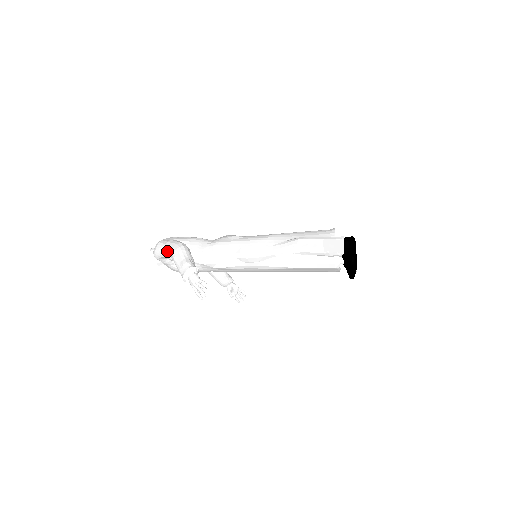
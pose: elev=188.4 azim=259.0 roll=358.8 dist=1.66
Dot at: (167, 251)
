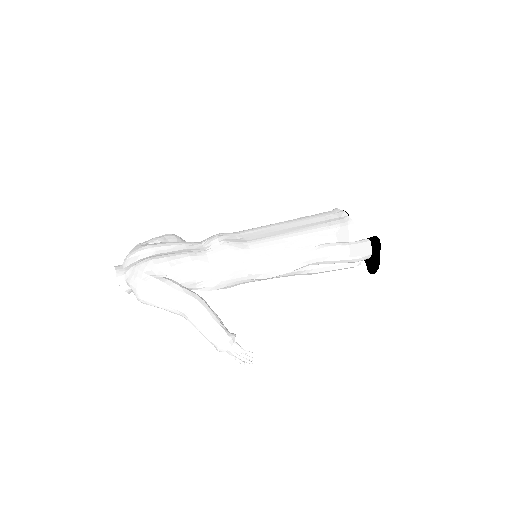
Dot at: (174, 309)
